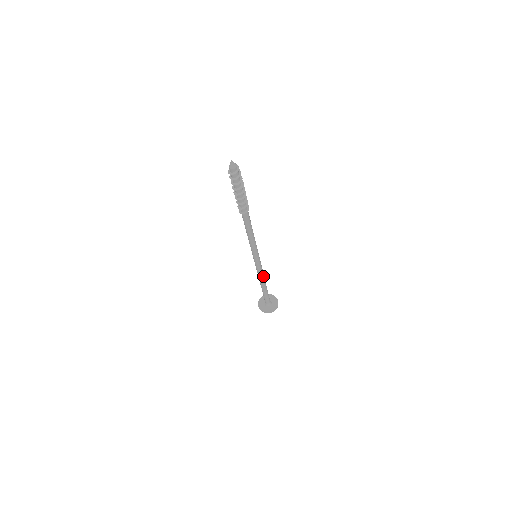
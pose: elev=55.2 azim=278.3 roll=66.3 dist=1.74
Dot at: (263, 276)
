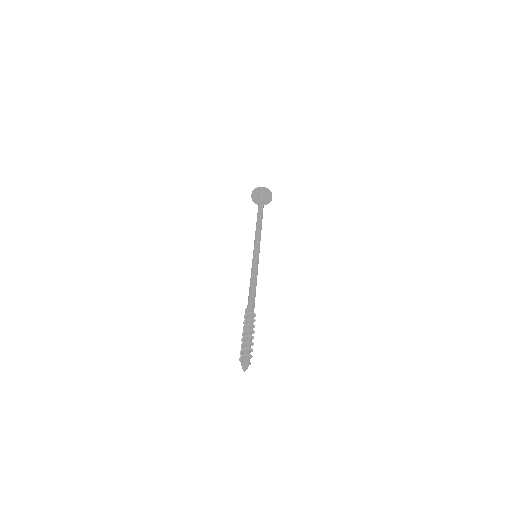
Dot at: occluded
